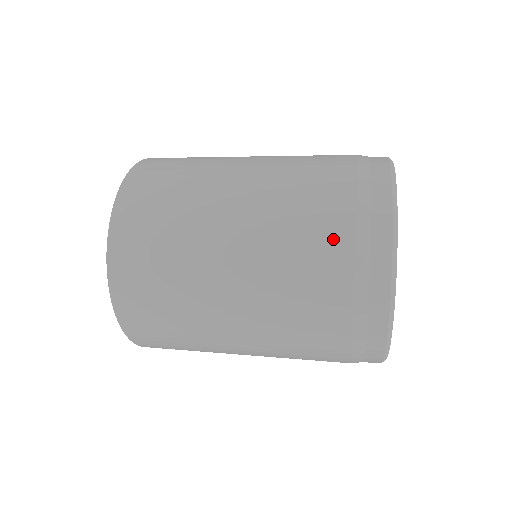
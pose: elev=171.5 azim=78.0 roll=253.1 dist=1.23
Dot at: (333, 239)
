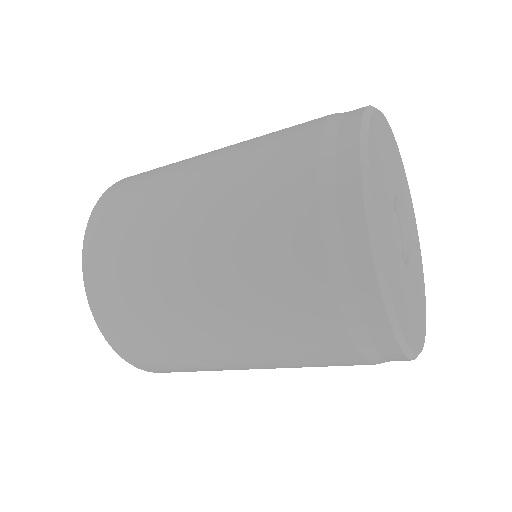
Dot at: (304, 126)
